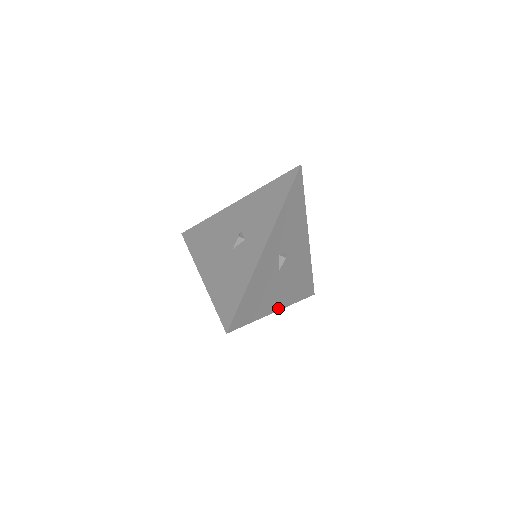
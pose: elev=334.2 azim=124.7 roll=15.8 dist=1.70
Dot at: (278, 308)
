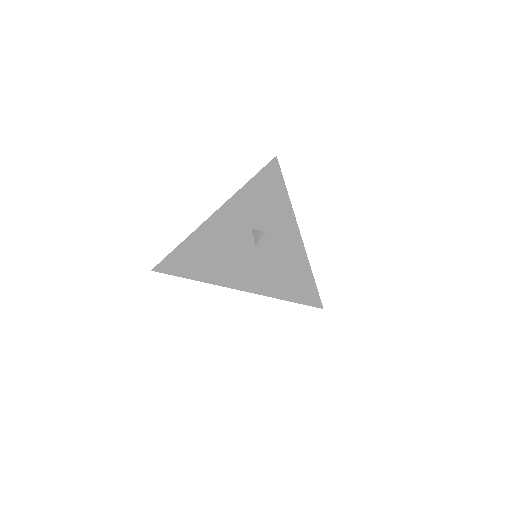
Dot at: occluded
